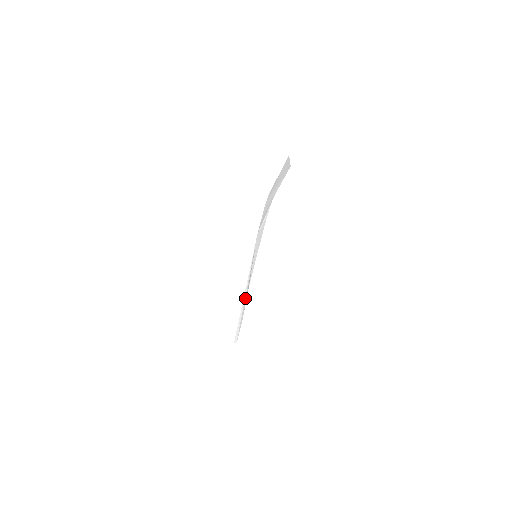
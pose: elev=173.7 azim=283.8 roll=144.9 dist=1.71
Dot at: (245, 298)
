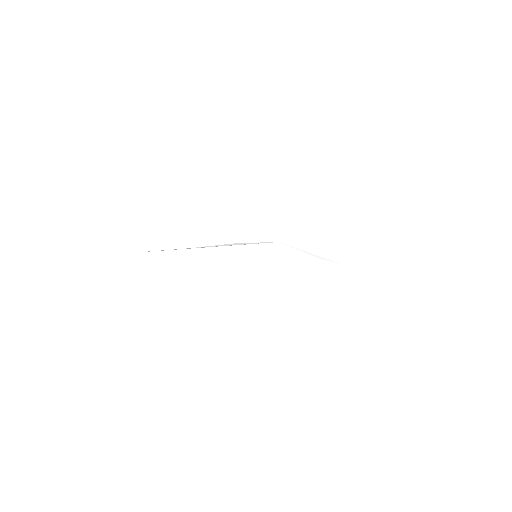
Dot at: (190, 252)
